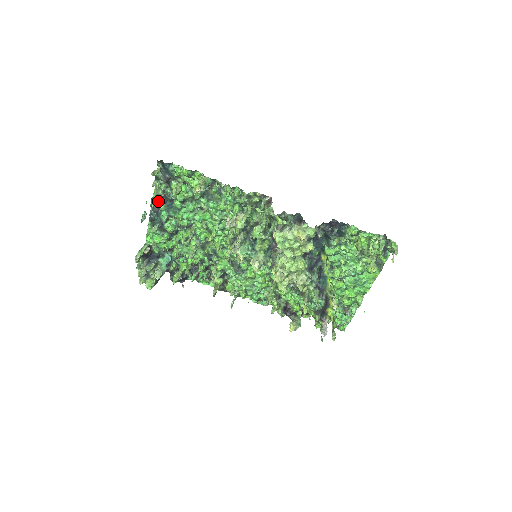
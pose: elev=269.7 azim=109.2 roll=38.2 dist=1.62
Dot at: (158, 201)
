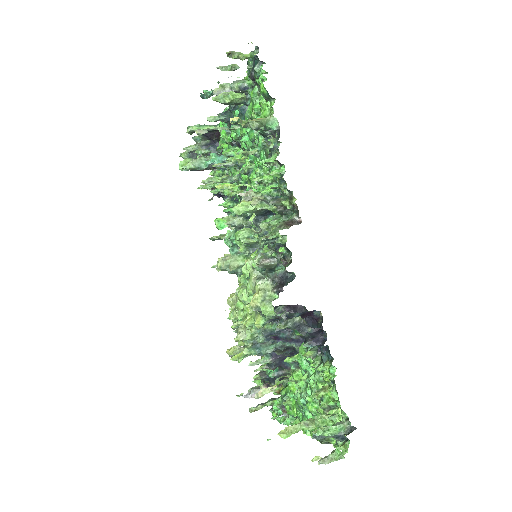
Dot at: (217, 91)
